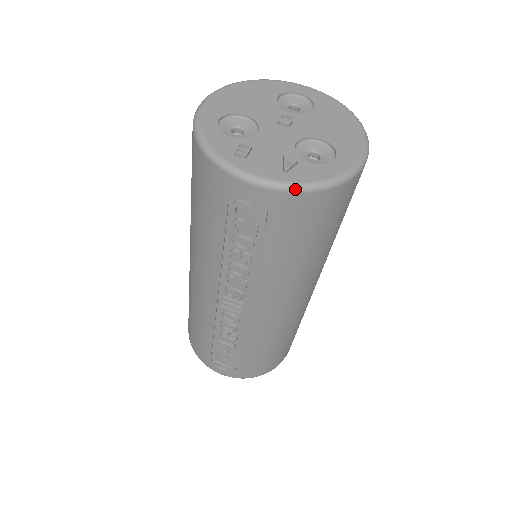
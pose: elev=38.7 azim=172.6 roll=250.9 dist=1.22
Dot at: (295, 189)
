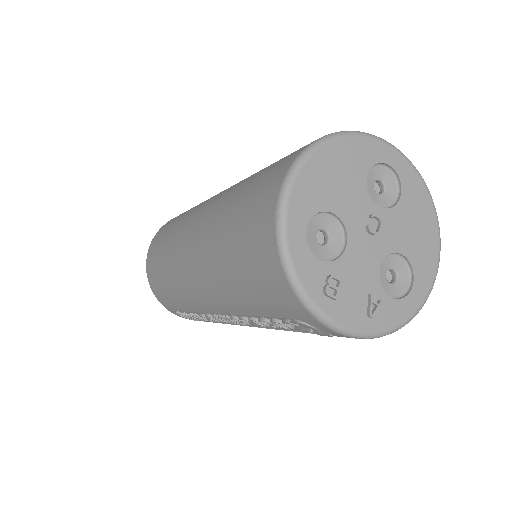
Dot at: (374, 337)
